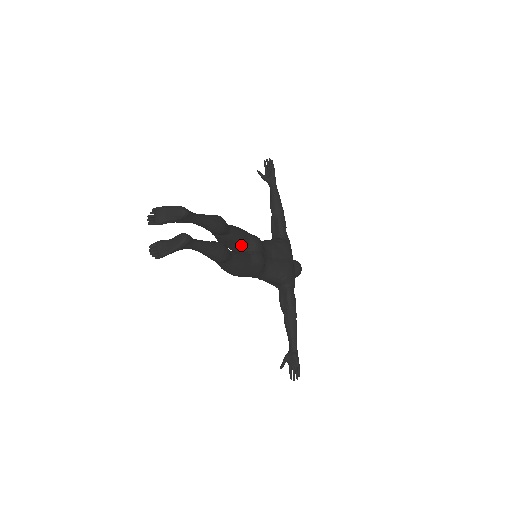
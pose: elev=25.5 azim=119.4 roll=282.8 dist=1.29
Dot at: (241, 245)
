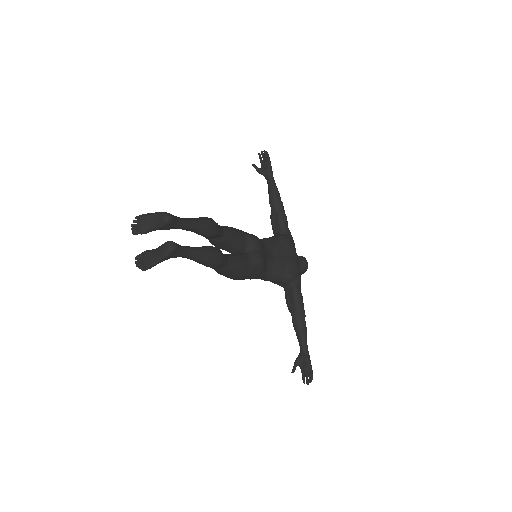
Dot at: (238, 246)
